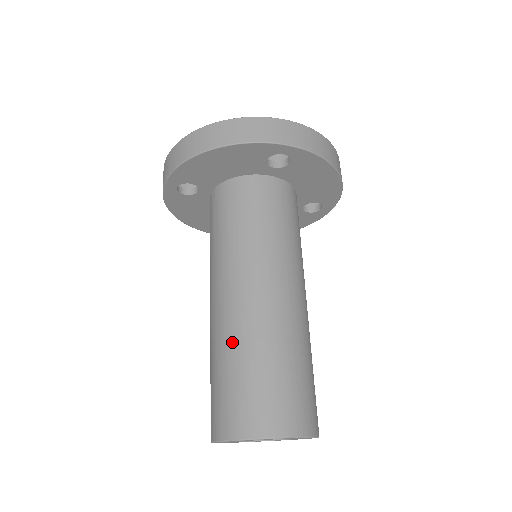
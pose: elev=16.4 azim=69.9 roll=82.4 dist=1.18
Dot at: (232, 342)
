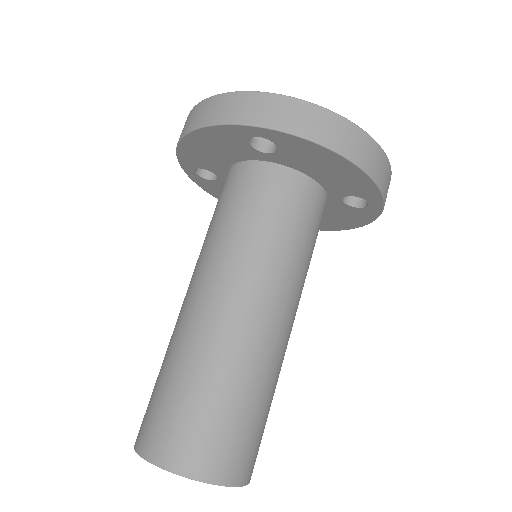
Dot at: (246, 372)
